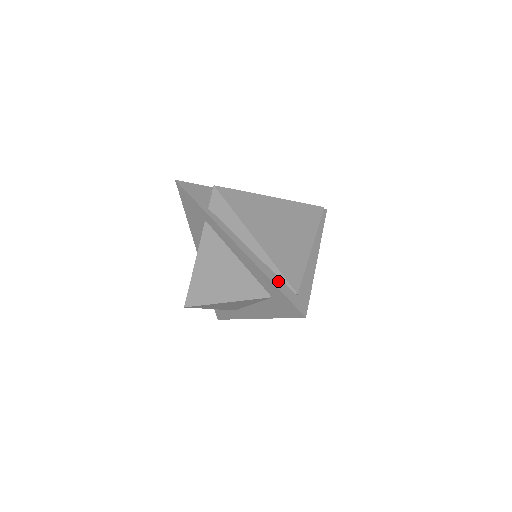
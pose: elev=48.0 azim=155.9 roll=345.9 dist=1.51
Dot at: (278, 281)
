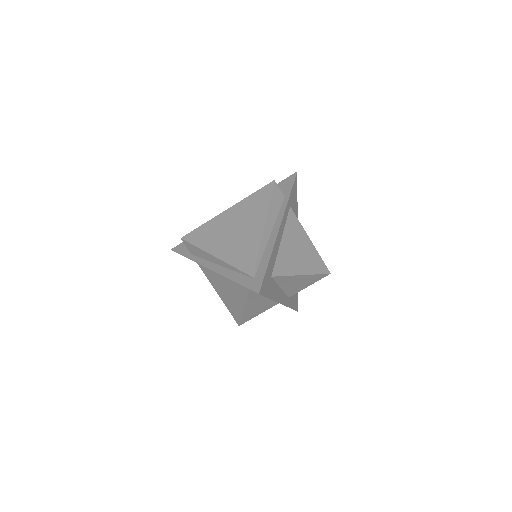
Dot at: (239, 277)
